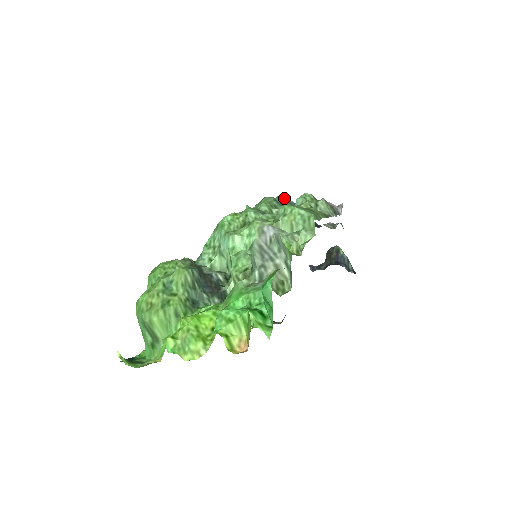
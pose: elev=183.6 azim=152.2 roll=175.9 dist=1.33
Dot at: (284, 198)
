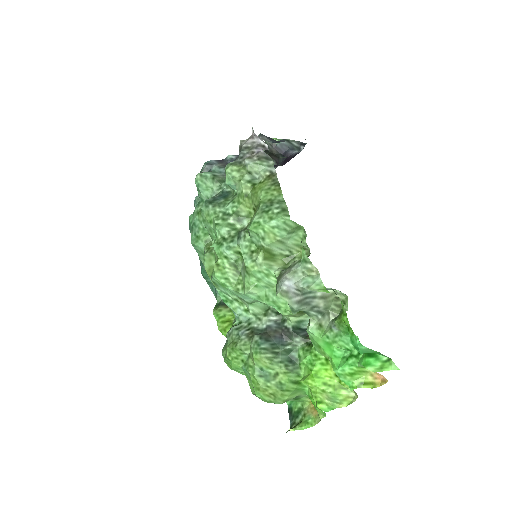
Dot at: (202, 178)
